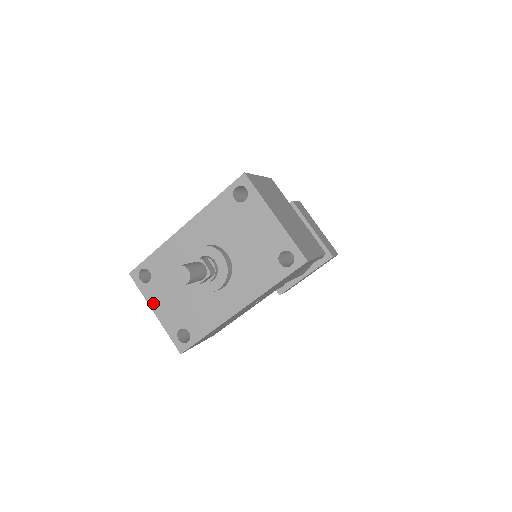
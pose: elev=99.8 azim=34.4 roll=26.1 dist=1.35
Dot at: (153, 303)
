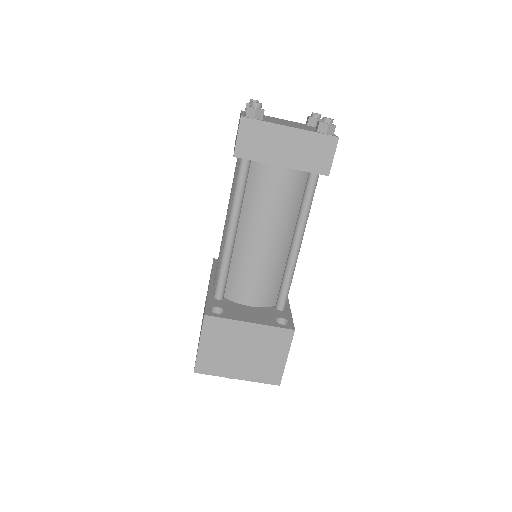
Dot at: occluded
